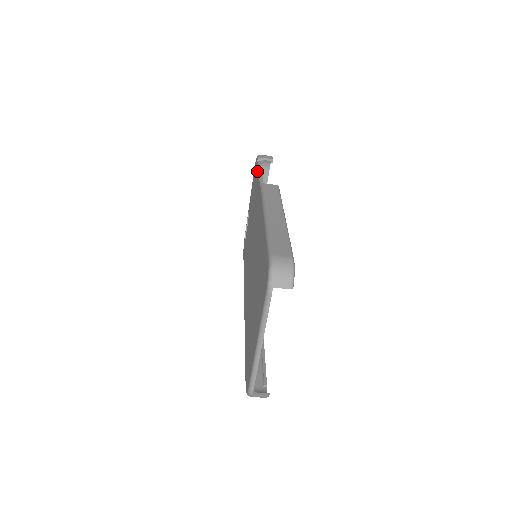
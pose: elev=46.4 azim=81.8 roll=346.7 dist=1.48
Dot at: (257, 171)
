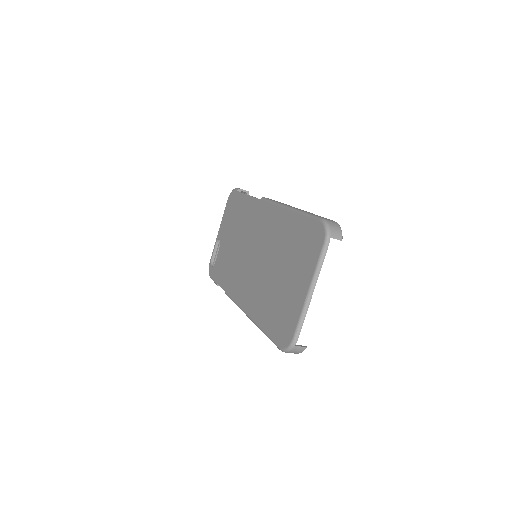
Dot at: (242, 196)
